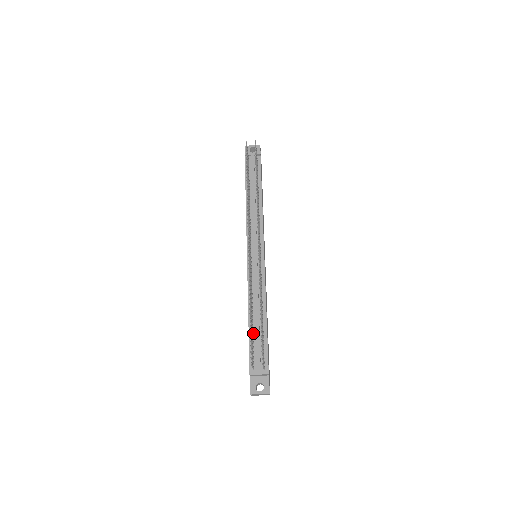
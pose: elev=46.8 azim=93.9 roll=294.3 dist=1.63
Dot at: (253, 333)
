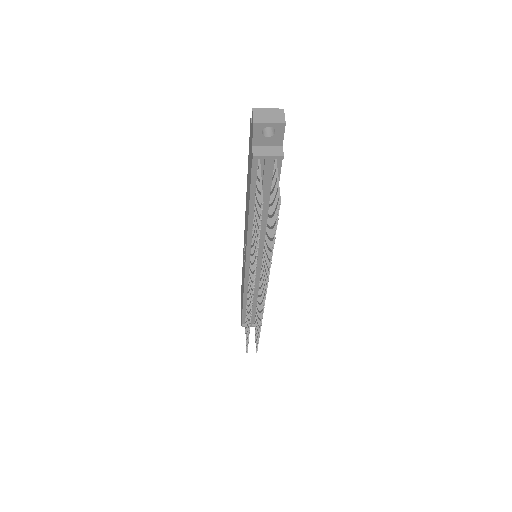
Dot at: occluded
